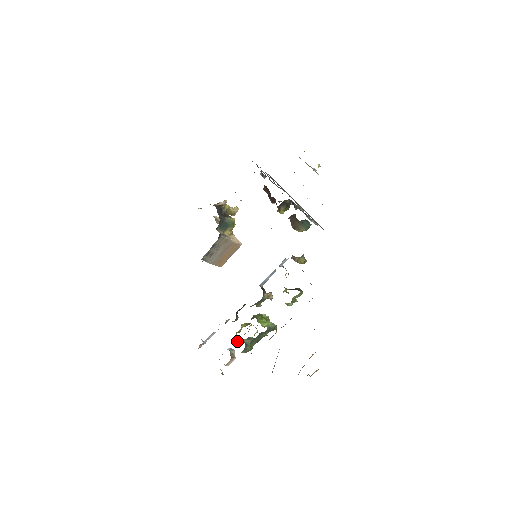
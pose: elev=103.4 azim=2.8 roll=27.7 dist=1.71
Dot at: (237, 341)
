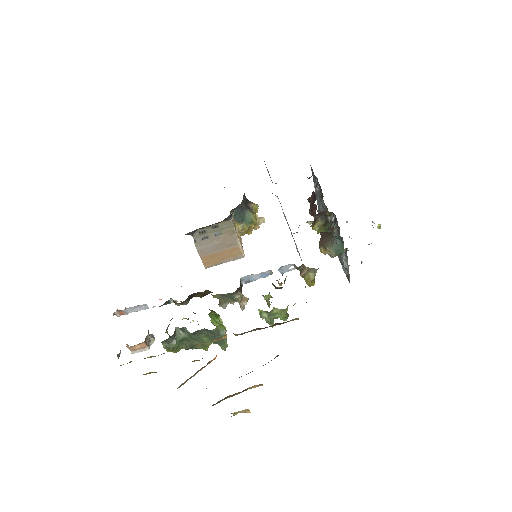
Dot at: (166, 329)
